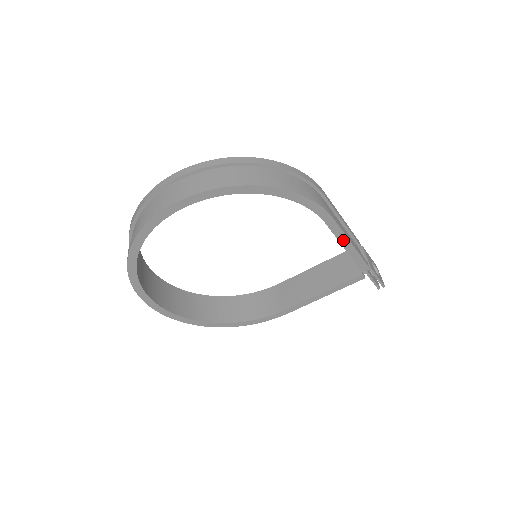
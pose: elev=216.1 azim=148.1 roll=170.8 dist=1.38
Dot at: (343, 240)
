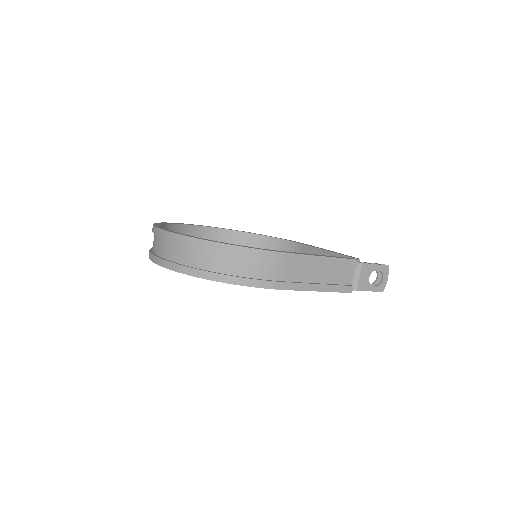
Dot at: (307, 290)
